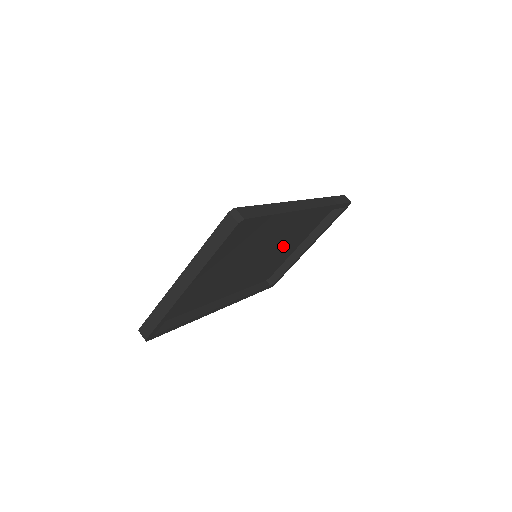
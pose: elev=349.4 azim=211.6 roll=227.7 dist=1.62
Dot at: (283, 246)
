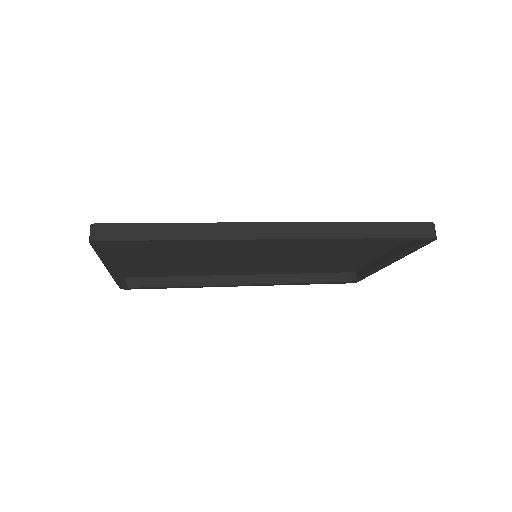
Dot at: (328, 252)
